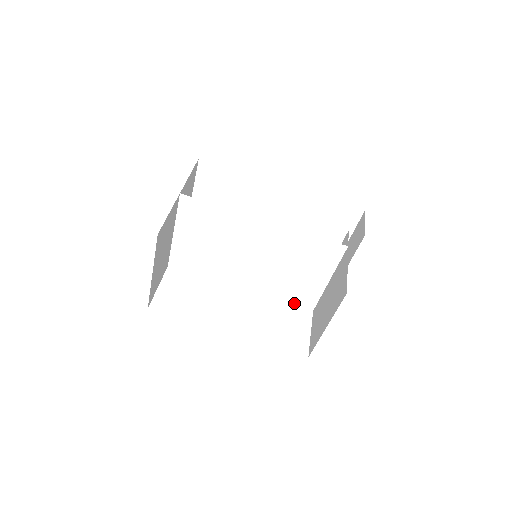
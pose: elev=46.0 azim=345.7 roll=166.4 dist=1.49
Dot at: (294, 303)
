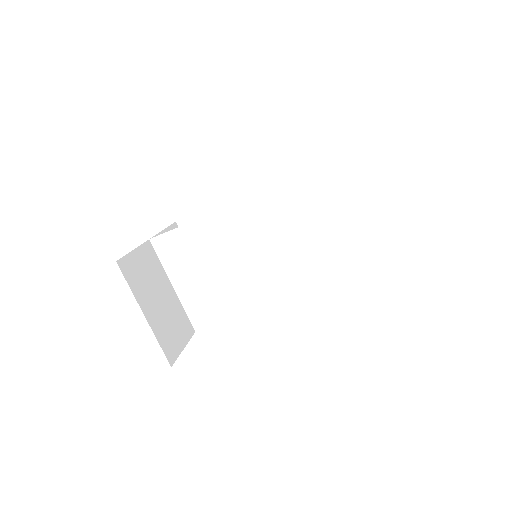
Dot at: (335, 284)
